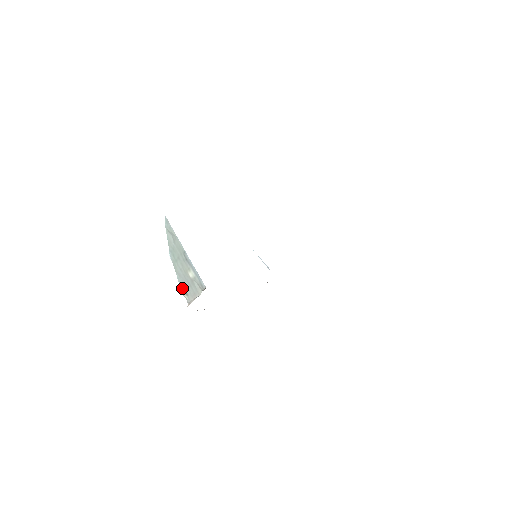
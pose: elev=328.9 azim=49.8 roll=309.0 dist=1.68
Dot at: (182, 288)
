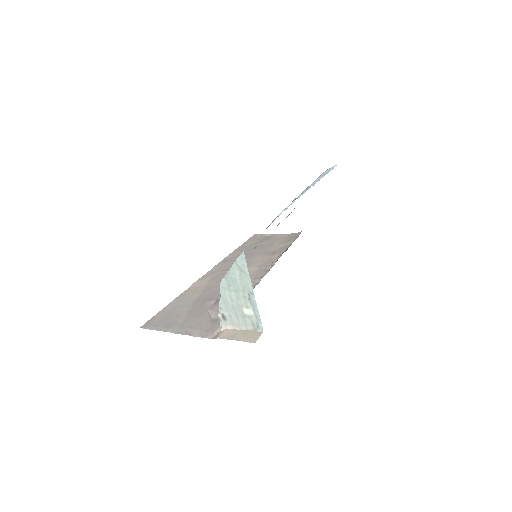
Dot at: (222, 313)
